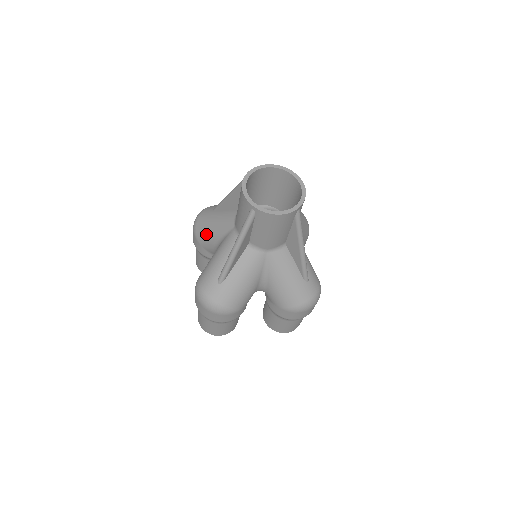
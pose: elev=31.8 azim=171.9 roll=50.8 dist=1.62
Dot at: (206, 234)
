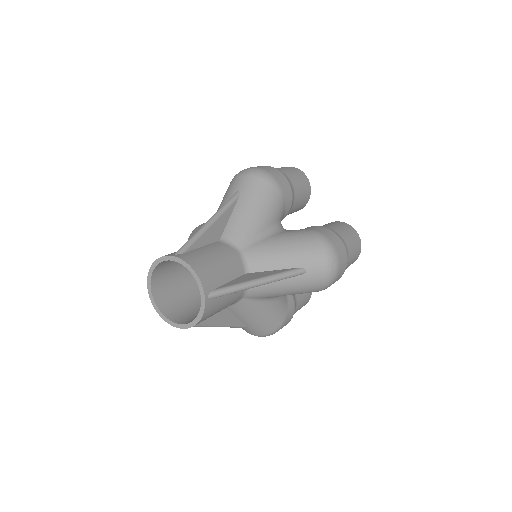
Dot at: occluded
